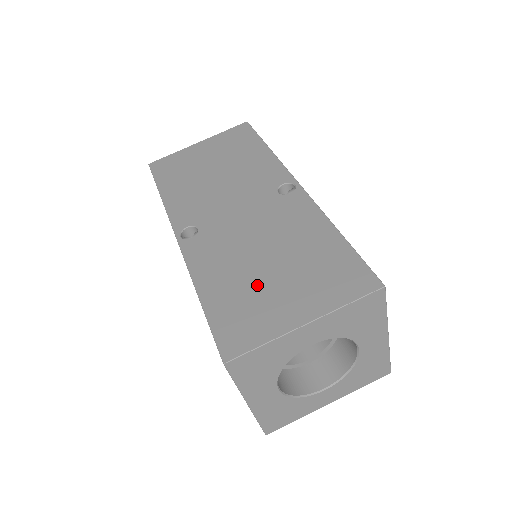
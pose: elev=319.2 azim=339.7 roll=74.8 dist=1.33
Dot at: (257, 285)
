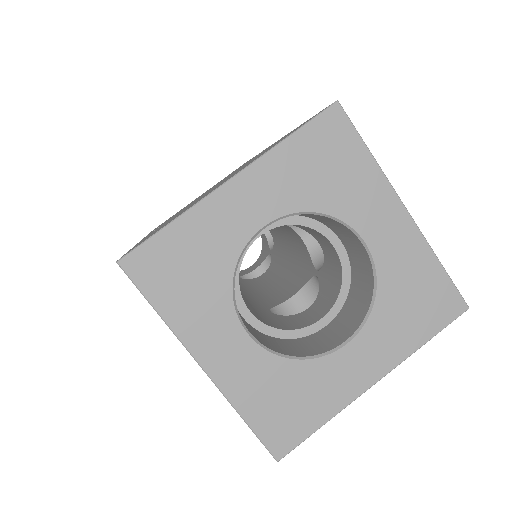
Dot at: occluded
